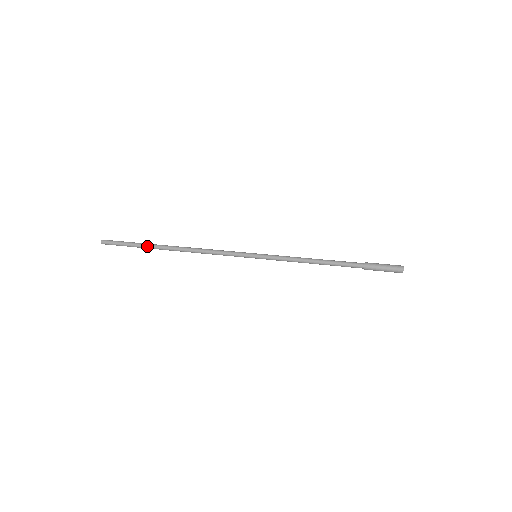
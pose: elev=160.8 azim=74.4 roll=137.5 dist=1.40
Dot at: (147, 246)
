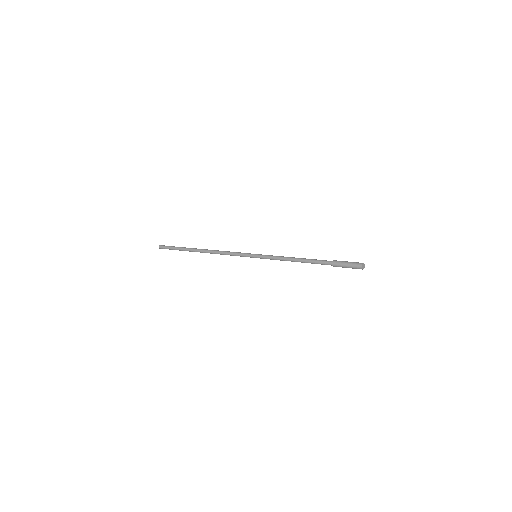
Dot at: (186, 250)
